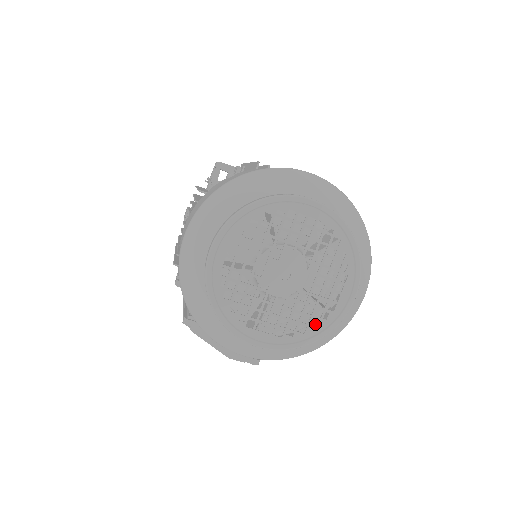
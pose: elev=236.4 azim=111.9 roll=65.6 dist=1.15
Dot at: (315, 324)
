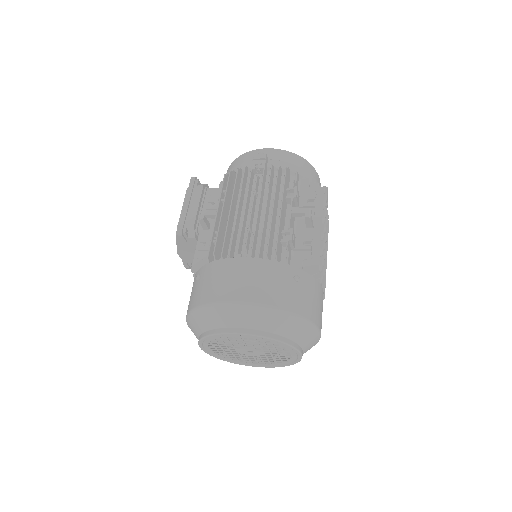
Dot at: occluded
